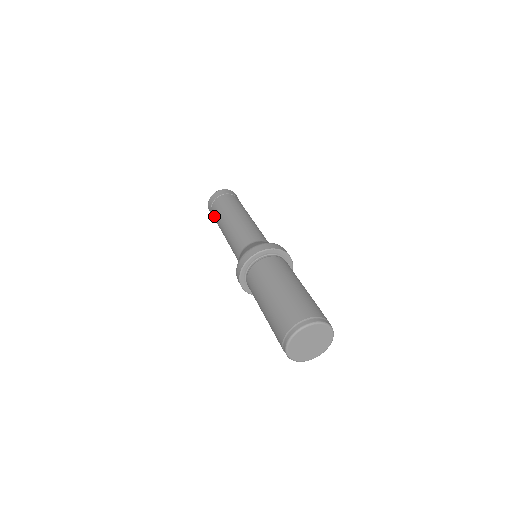
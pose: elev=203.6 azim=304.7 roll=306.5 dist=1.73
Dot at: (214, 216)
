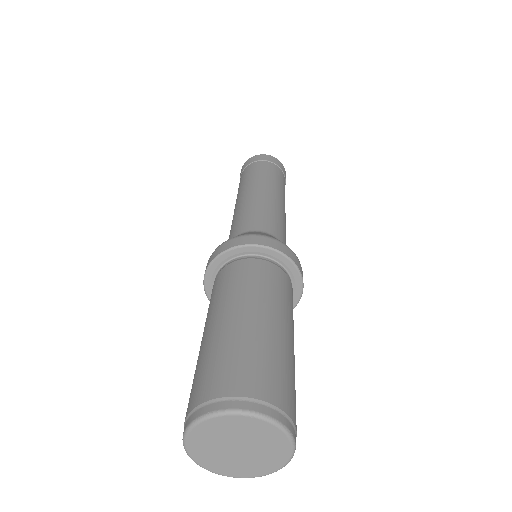
Dot at: occluded
